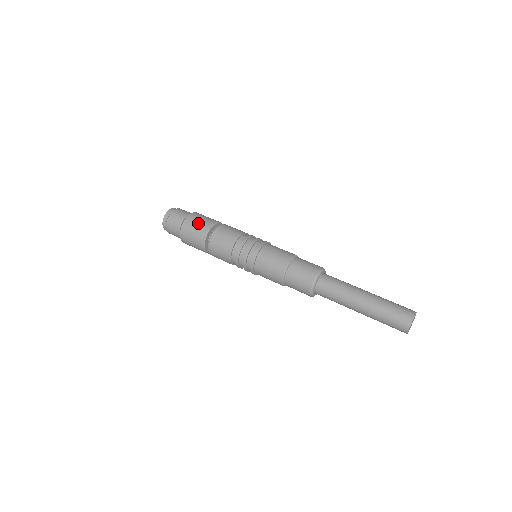
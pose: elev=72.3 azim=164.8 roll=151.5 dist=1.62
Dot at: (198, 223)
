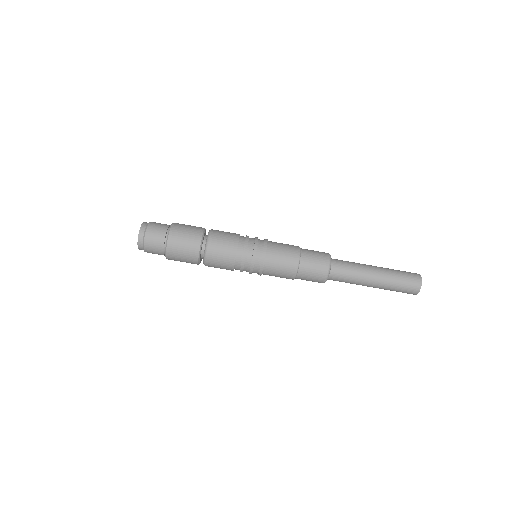
Dot at: (188, 228)
